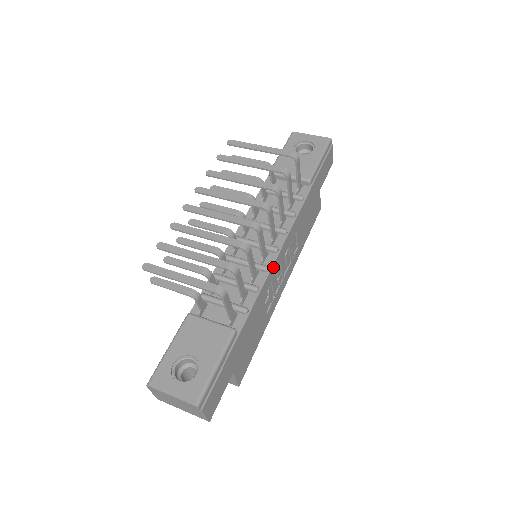
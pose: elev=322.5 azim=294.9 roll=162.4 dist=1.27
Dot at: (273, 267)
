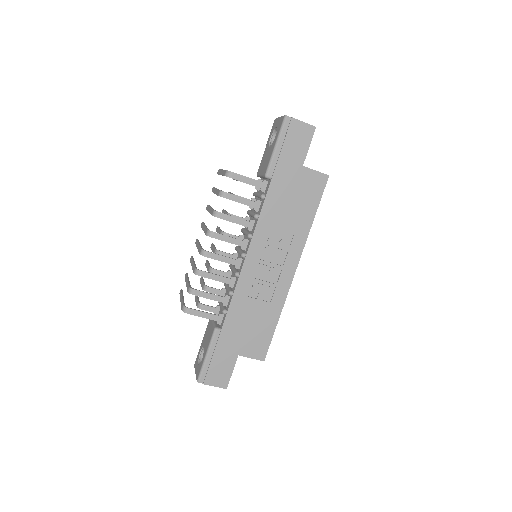
Dot at: (243, 271)
